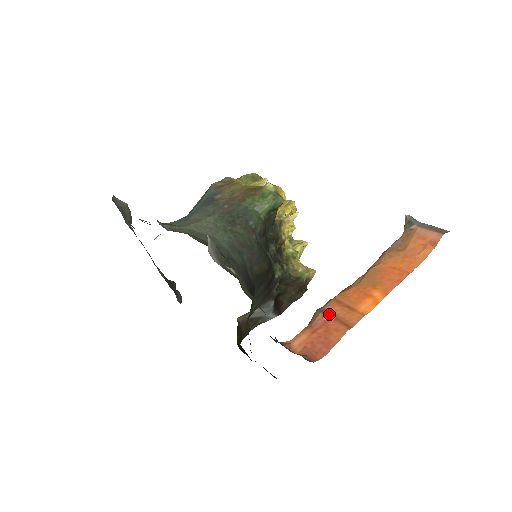
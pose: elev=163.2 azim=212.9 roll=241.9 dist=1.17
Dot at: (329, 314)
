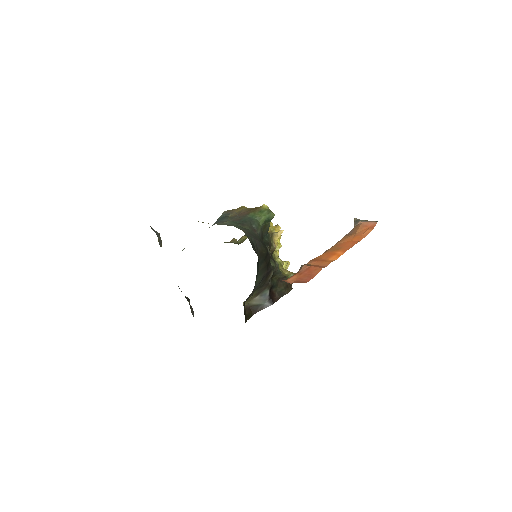
Dot at: (310, 265)
